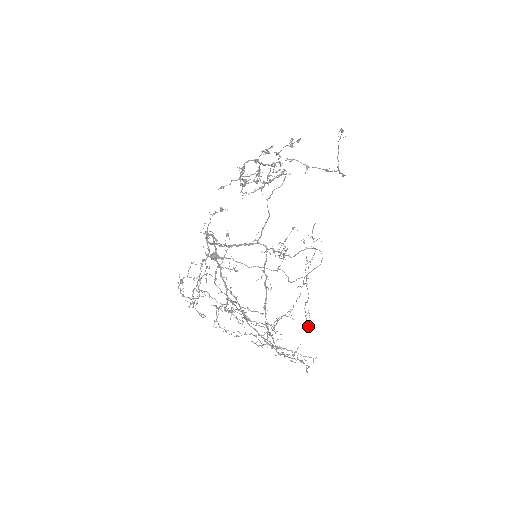
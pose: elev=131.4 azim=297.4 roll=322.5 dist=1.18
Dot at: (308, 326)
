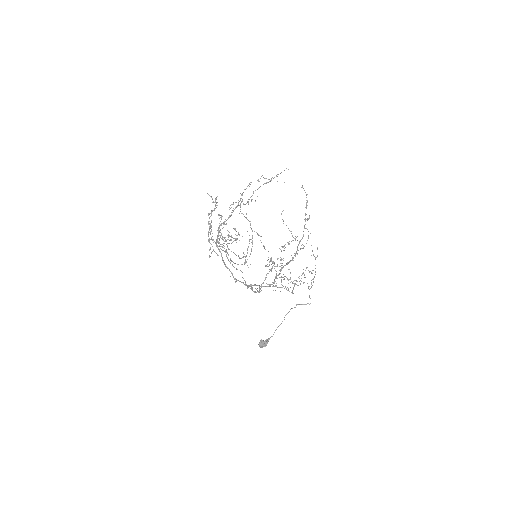
Dot at: (317, 248)
